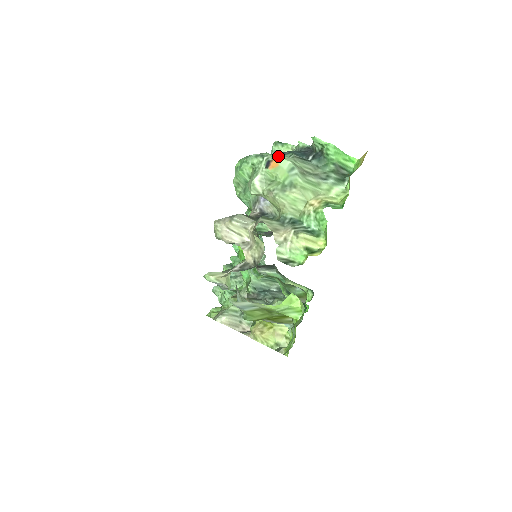
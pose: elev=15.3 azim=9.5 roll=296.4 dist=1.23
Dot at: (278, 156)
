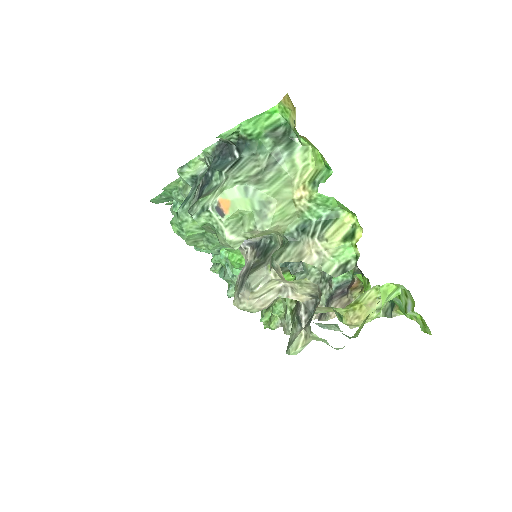
Dot at: (207, 187)
